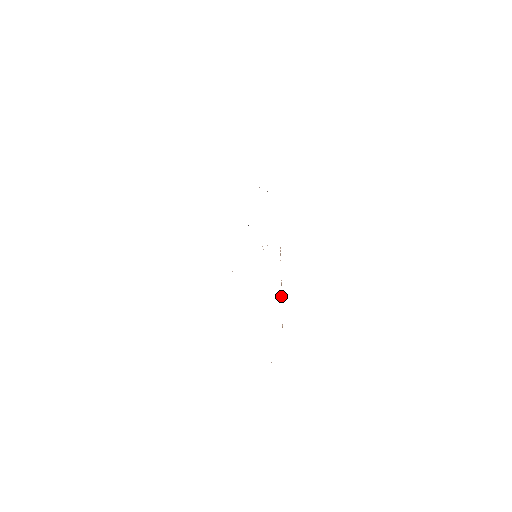
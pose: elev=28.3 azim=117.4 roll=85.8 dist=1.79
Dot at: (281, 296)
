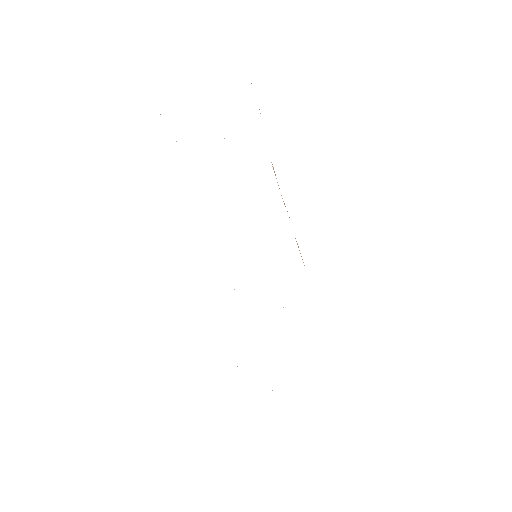
Dot at: occluded
